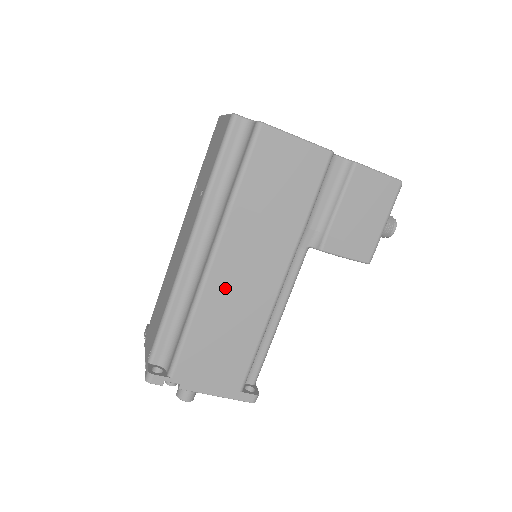
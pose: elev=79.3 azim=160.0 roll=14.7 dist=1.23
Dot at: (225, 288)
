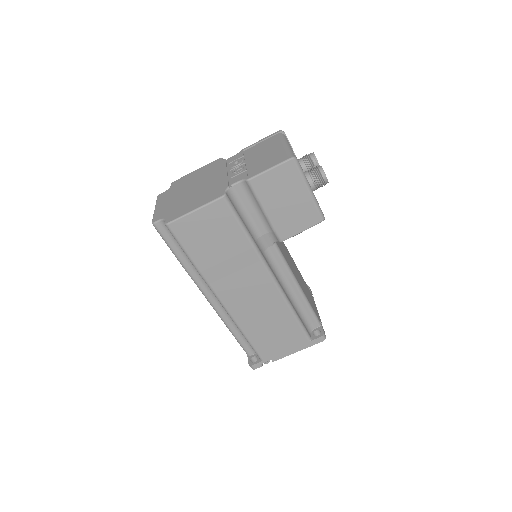
Dot at: (244, 308)
